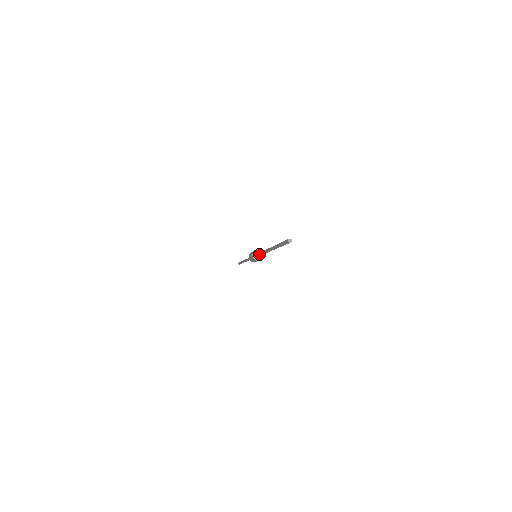
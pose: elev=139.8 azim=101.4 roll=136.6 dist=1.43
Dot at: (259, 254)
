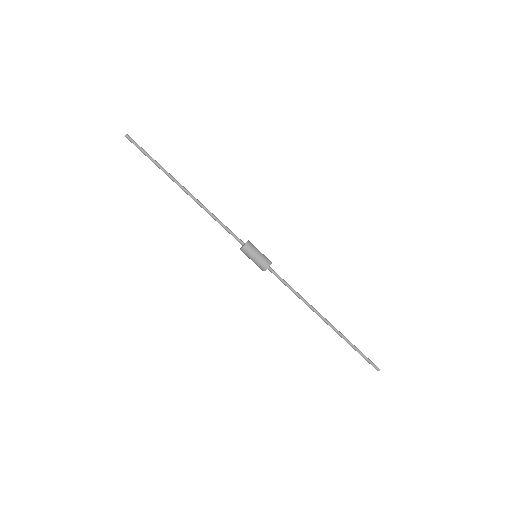
Dot at: occluded
